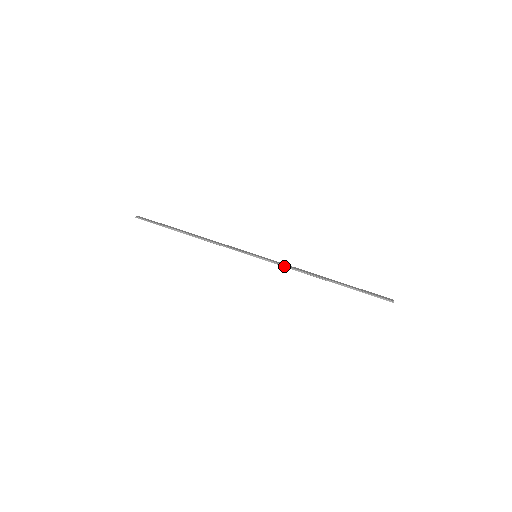
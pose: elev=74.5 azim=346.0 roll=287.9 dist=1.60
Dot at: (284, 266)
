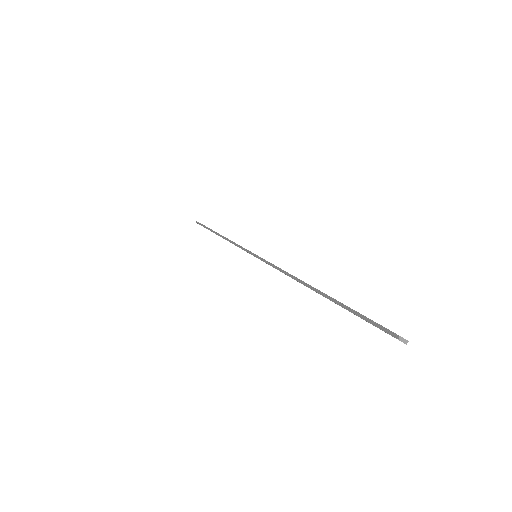
Dot at: (273, 266)
